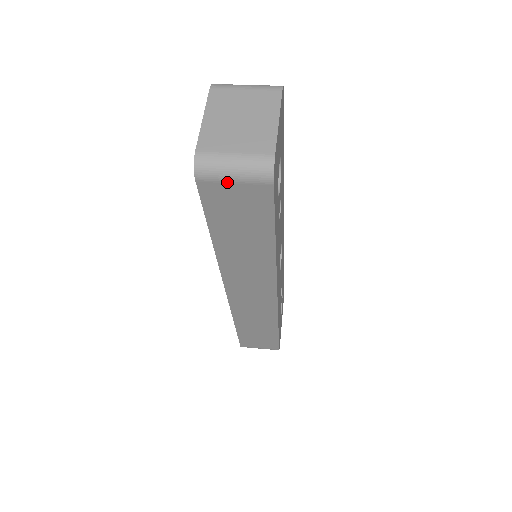
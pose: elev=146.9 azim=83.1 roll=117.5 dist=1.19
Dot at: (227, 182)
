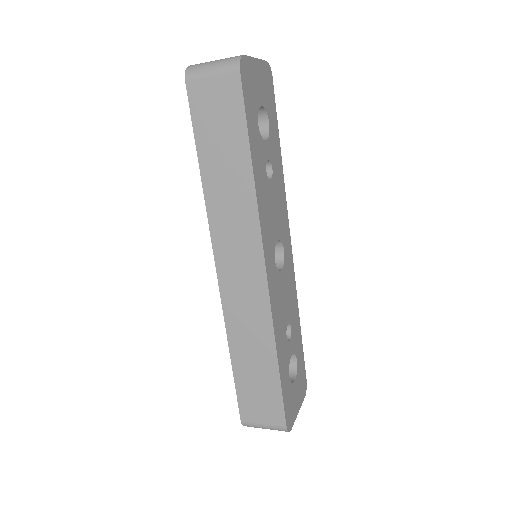
Dot at: (207, 77)
